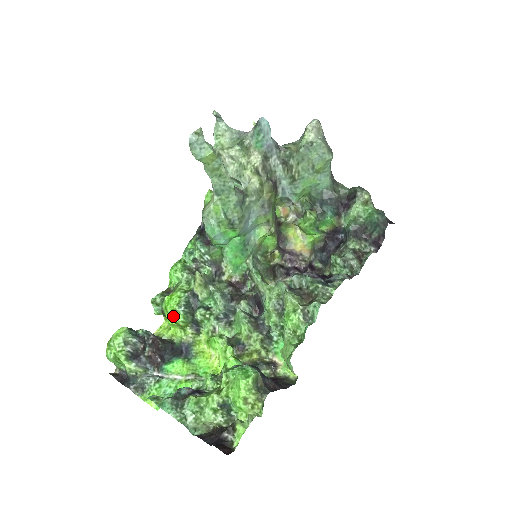
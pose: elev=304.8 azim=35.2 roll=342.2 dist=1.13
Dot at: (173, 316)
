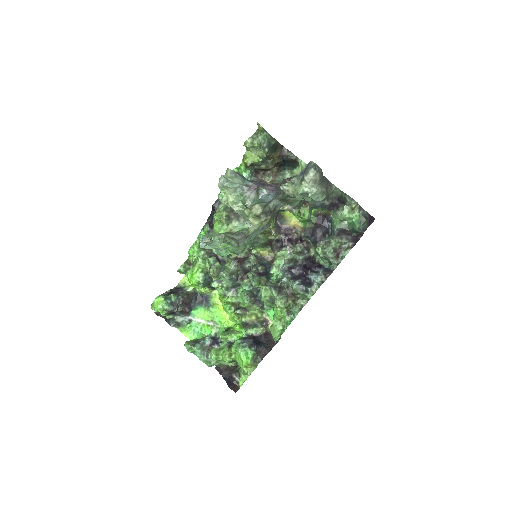
Dot at: (195, 285)
